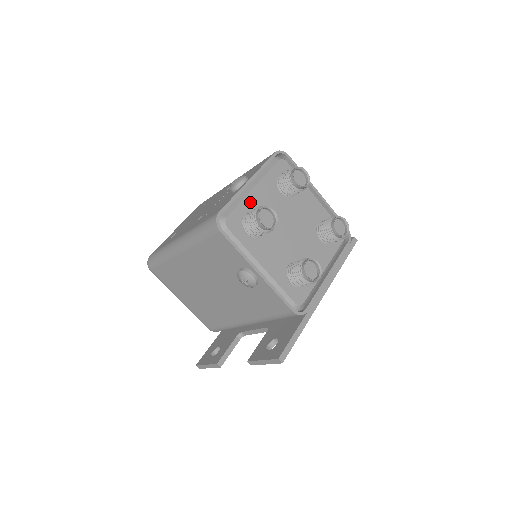
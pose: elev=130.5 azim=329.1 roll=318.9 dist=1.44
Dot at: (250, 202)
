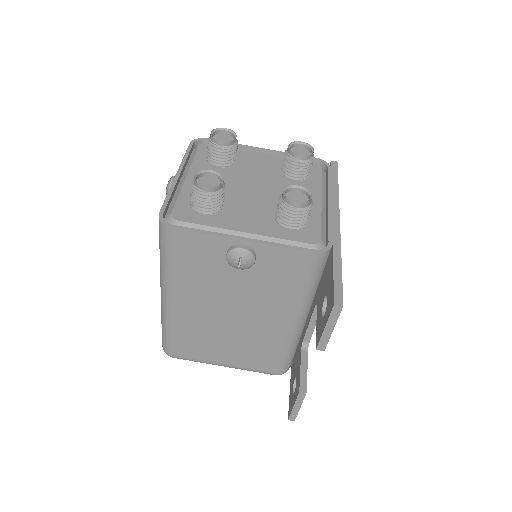
Dot at: (190, 189)
